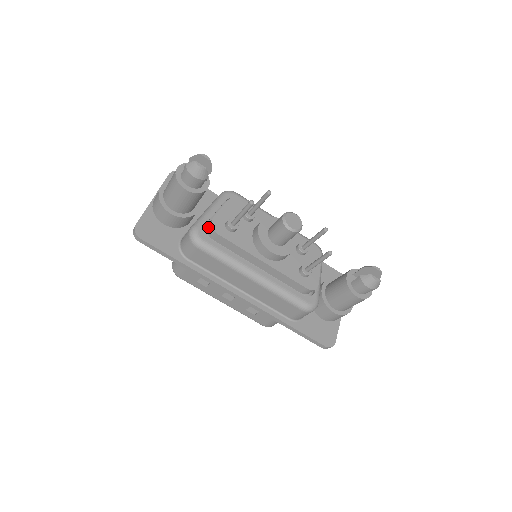
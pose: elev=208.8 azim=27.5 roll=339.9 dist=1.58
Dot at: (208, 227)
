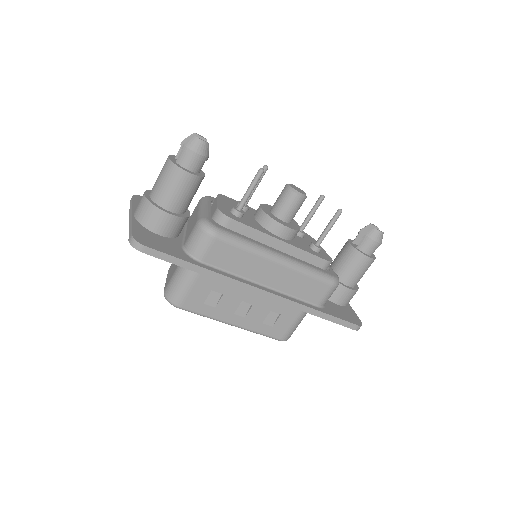
Dot at: (215, 218)
